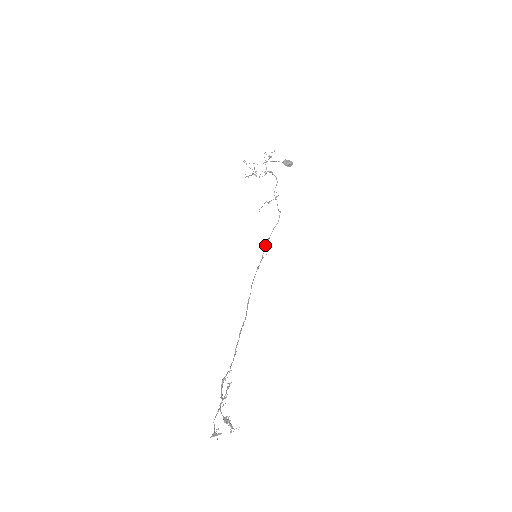
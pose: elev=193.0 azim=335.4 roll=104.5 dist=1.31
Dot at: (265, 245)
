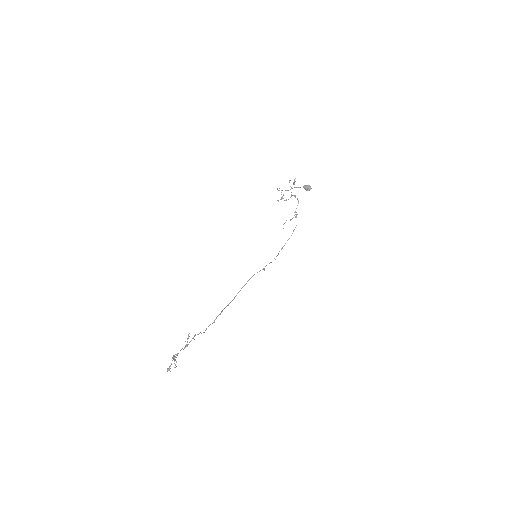
Dot at: (278, 253)
